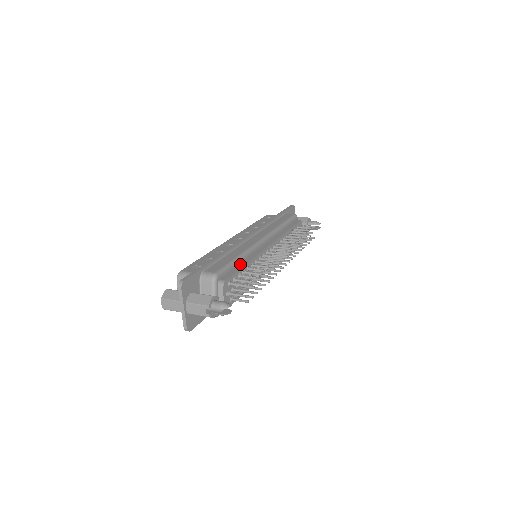
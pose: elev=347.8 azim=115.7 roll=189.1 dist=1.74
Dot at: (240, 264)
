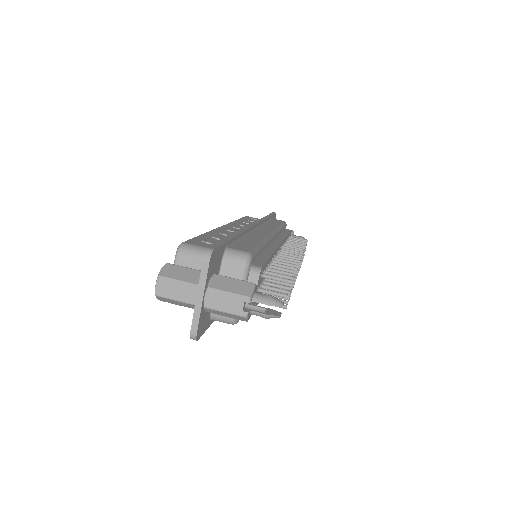
Dot at: (263, 254)
